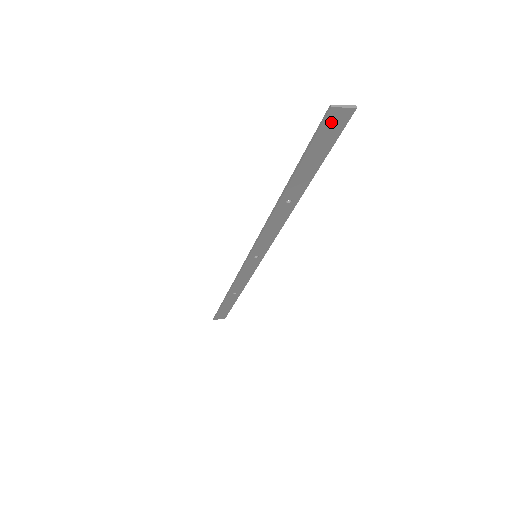
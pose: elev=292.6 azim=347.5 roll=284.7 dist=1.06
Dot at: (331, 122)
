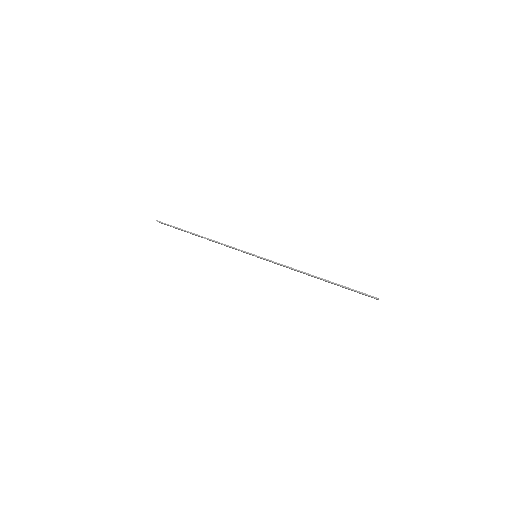
Dot at: (370, 296)
